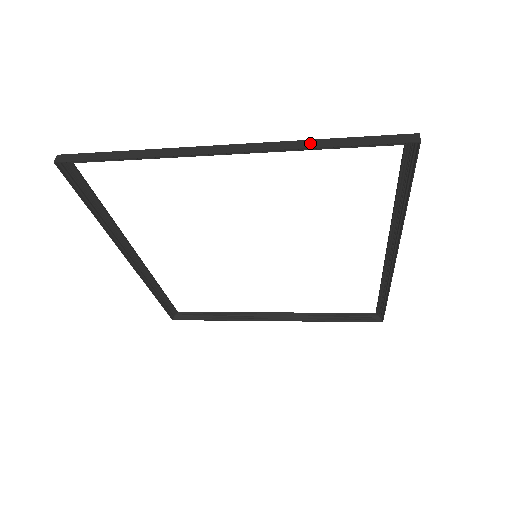
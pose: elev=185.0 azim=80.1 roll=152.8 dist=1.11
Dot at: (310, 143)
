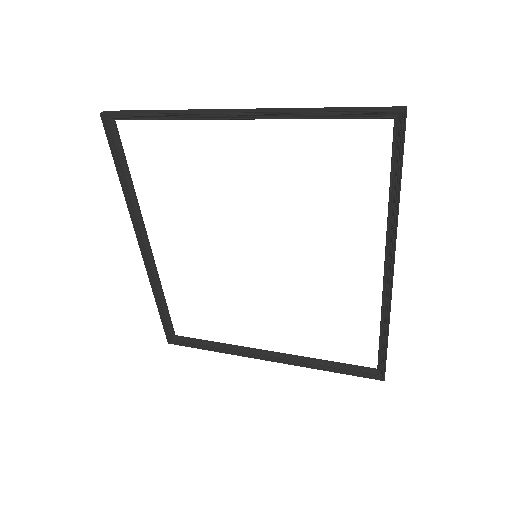
Dot at: (309, 109)
